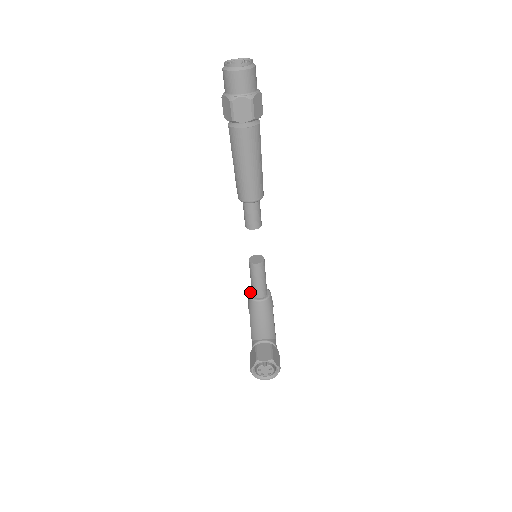
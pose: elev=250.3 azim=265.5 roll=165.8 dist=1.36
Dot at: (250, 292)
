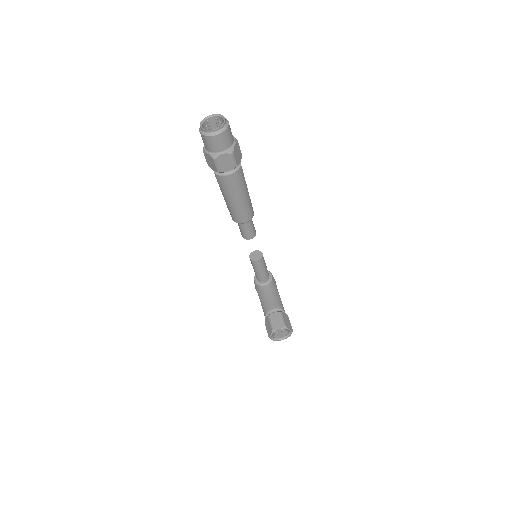
Dot at: (255, 278)
